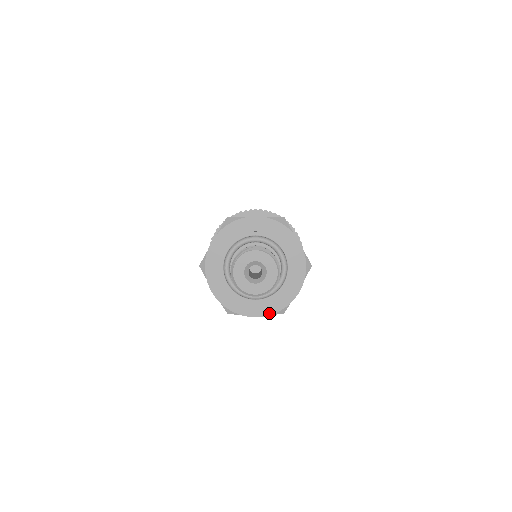
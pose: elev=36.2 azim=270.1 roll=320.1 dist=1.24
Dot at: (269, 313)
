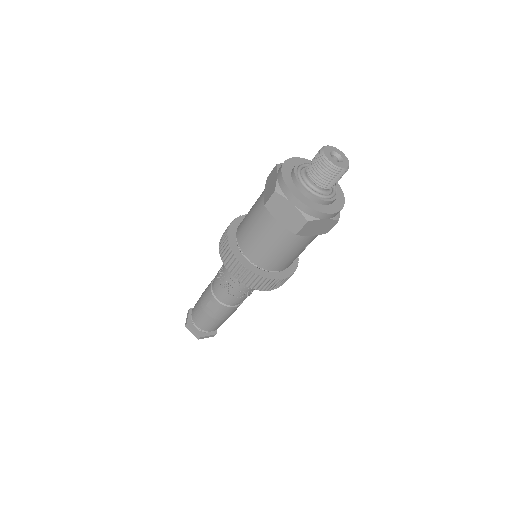
Dot at: (307, 204)
